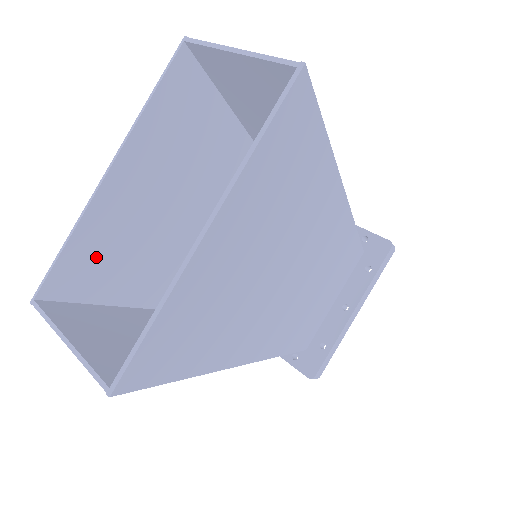
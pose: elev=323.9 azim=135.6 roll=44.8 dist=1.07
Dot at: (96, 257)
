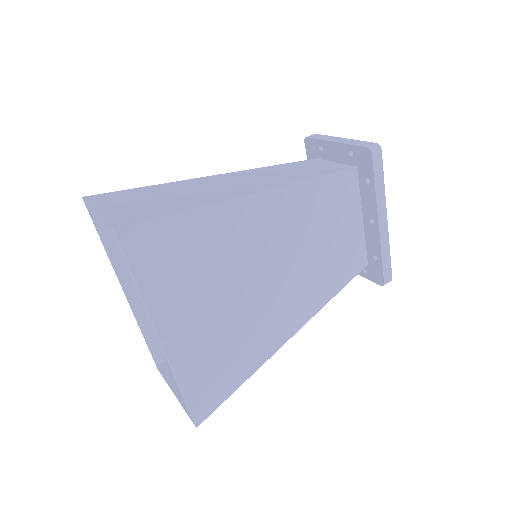
Dot at: occluded
